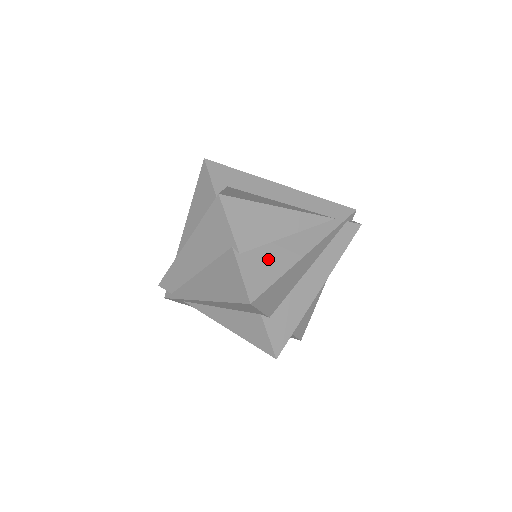
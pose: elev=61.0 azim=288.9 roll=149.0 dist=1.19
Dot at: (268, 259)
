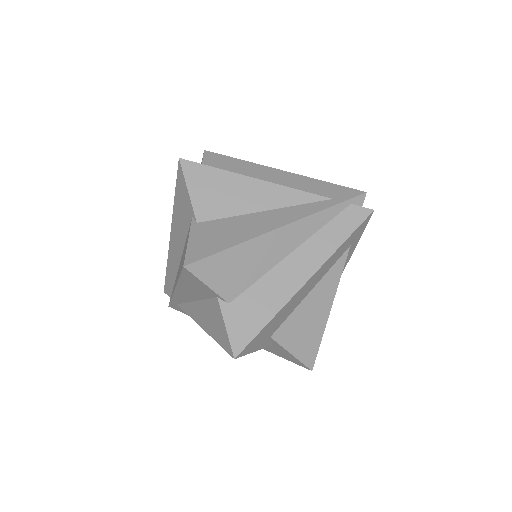
Dot at: (227, 229)
